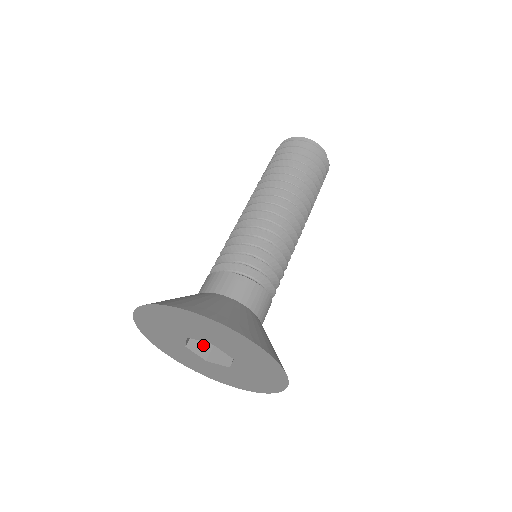
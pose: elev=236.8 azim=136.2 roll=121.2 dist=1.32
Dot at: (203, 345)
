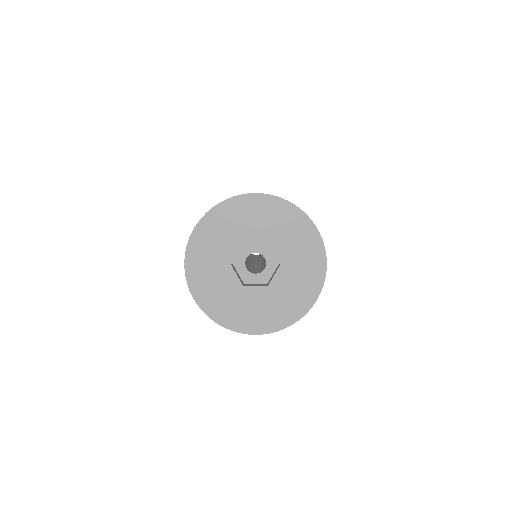
Dot at: occluded
